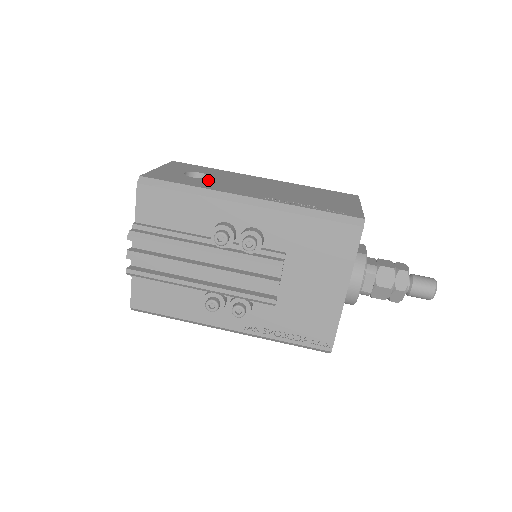
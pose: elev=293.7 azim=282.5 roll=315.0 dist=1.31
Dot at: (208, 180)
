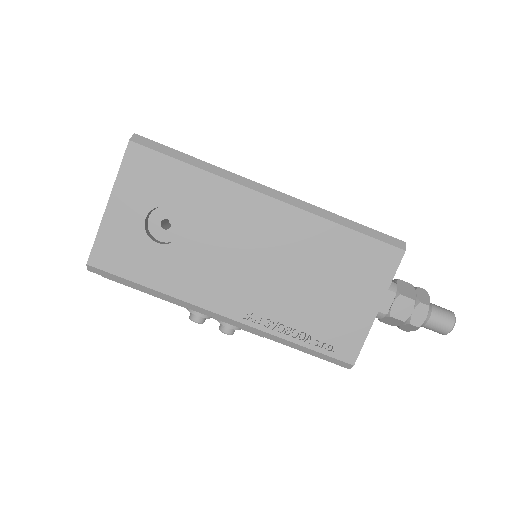
Dot at: (177, 251)
